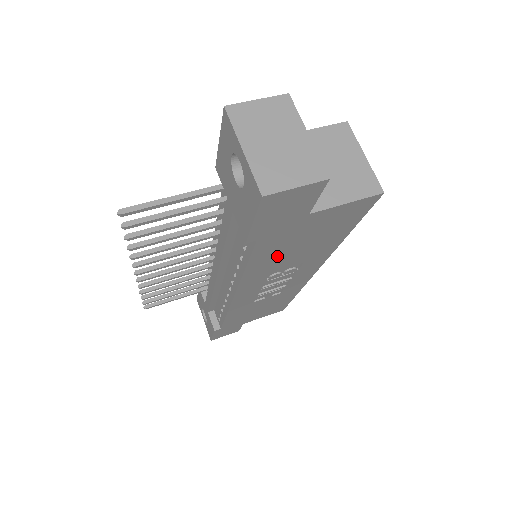
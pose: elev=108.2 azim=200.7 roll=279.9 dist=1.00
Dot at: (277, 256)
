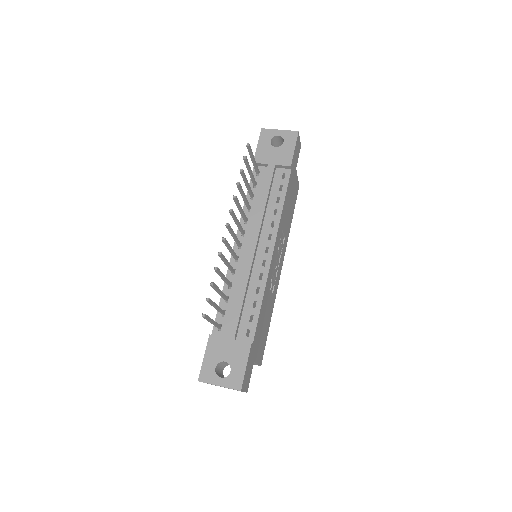
Dot at: (287, 205)
